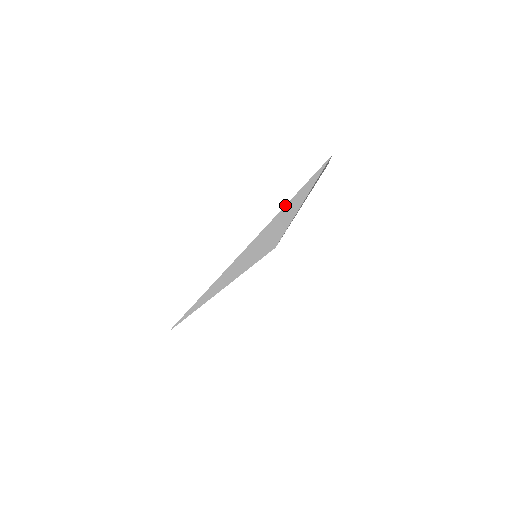
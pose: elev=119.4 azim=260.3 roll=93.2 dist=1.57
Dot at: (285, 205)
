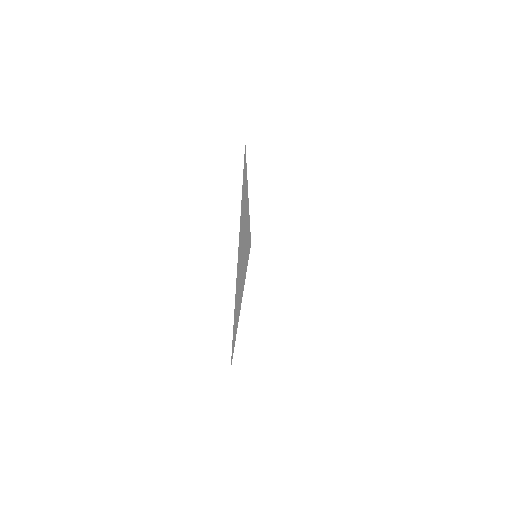
Dot at: occluded
